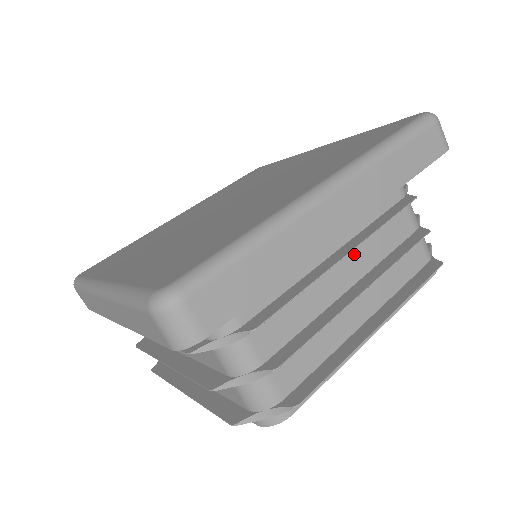
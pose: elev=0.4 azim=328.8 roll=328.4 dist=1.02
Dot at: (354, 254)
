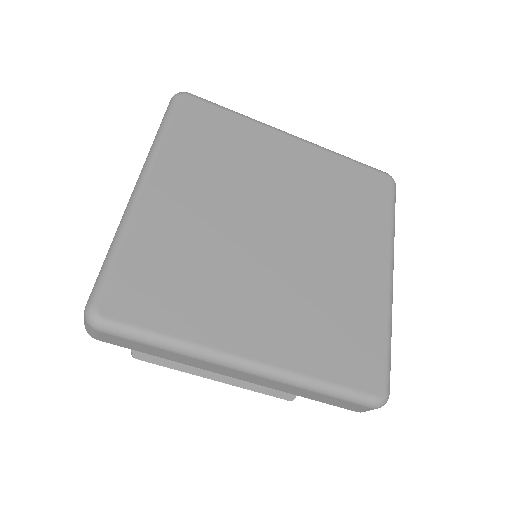
Dot at: occluded
